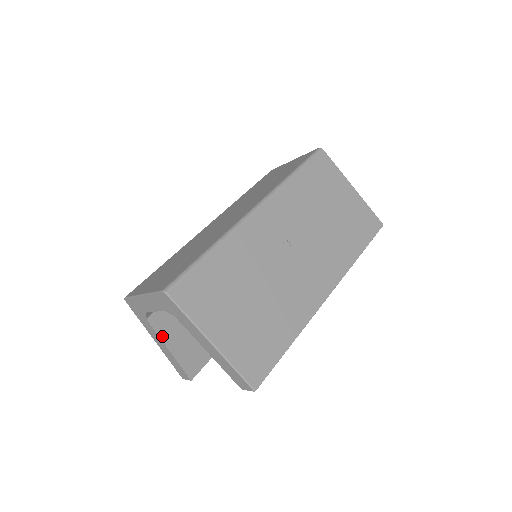
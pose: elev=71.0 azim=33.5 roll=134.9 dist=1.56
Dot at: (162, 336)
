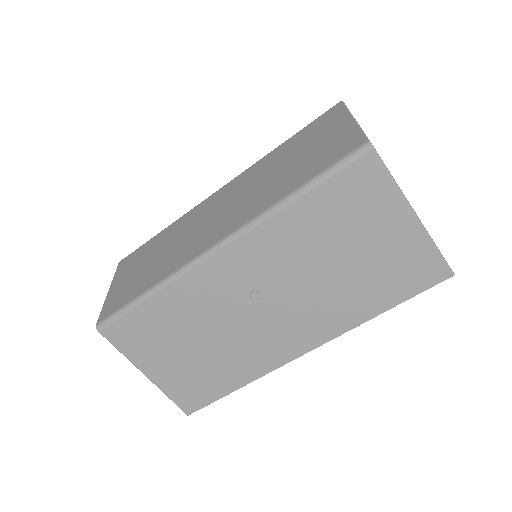
Dot at: occluded
